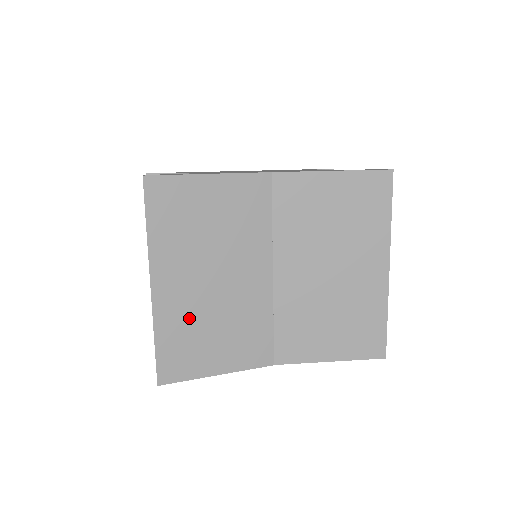
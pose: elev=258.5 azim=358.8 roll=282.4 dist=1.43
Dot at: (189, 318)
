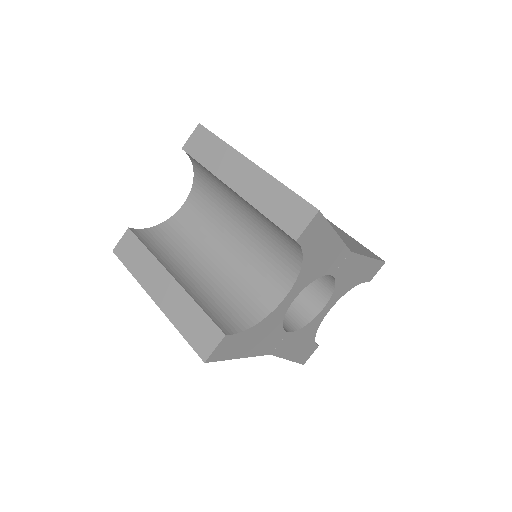
Dot at: occluded
